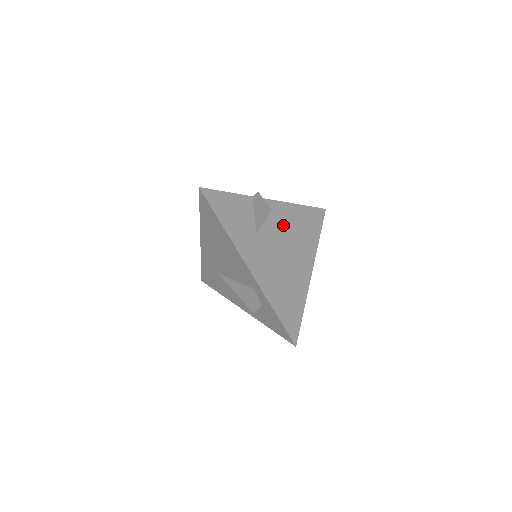
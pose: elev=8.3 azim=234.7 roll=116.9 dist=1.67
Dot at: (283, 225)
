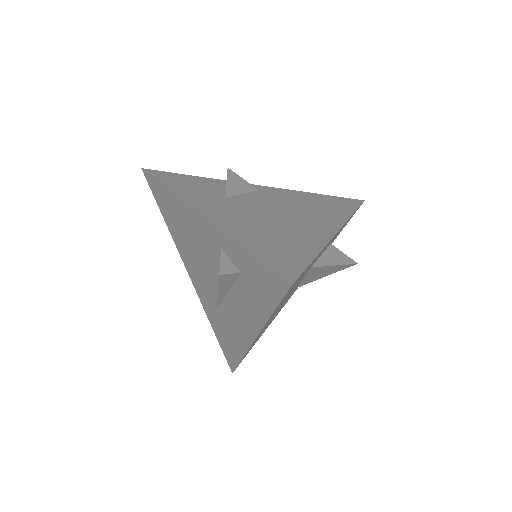
Dot at: (278, 199)
